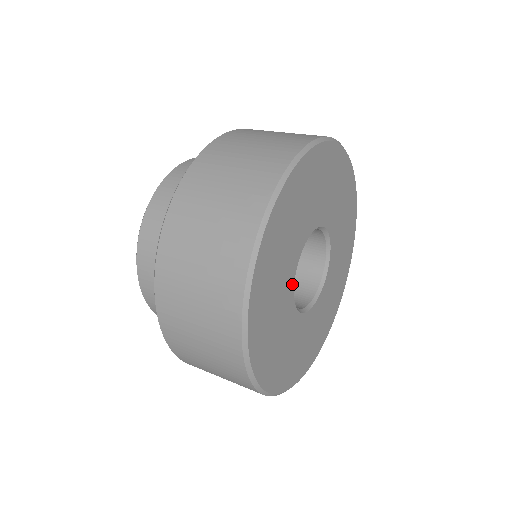
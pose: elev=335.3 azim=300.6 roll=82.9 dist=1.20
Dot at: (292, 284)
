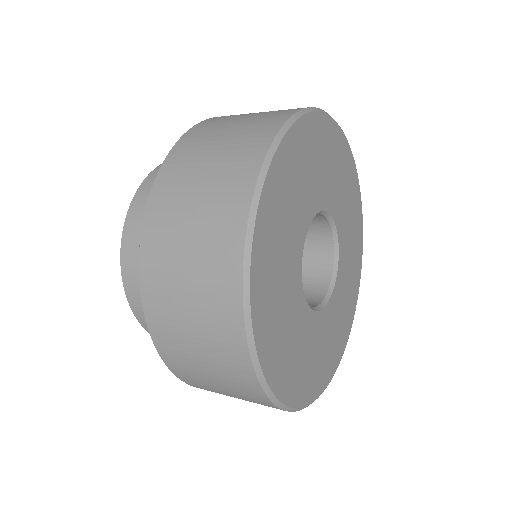
Dot at: (300, 258)
